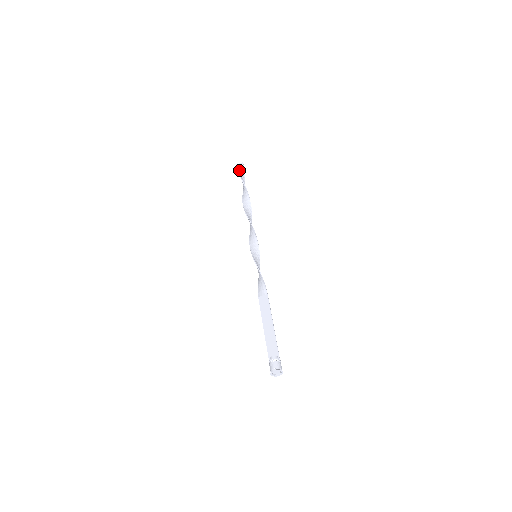
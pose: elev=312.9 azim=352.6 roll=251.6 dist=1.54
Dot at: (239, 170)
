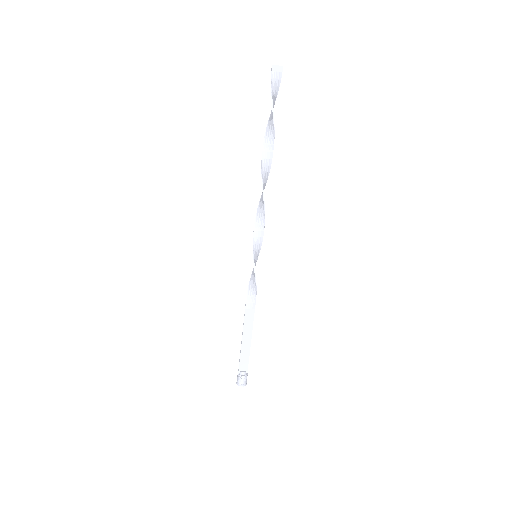
Dot at: (274, 85)
